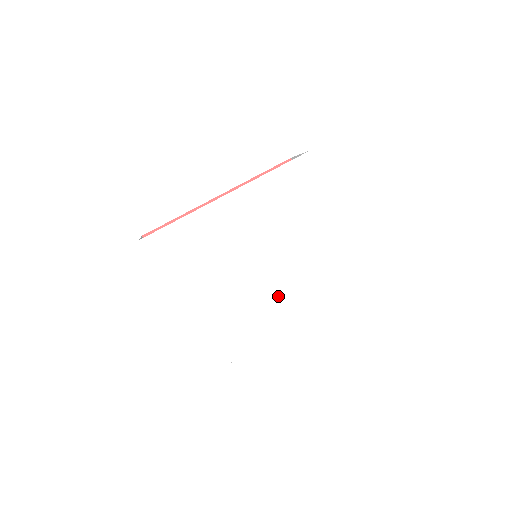
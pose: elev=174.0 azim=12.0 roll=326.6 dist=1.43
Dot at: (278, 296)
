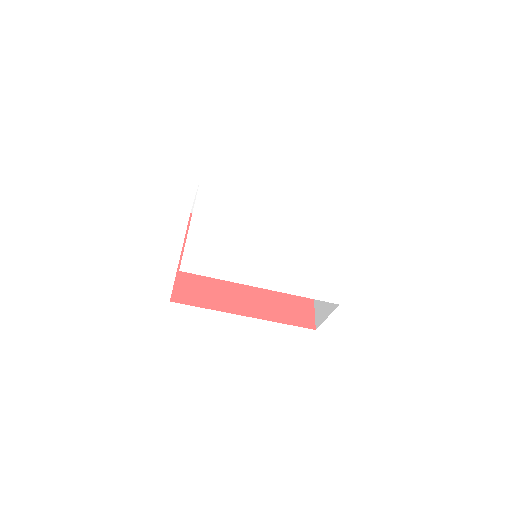
Dot at: (259, 265)
